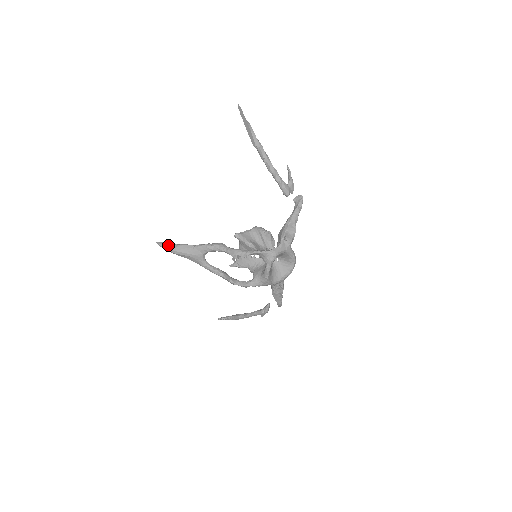
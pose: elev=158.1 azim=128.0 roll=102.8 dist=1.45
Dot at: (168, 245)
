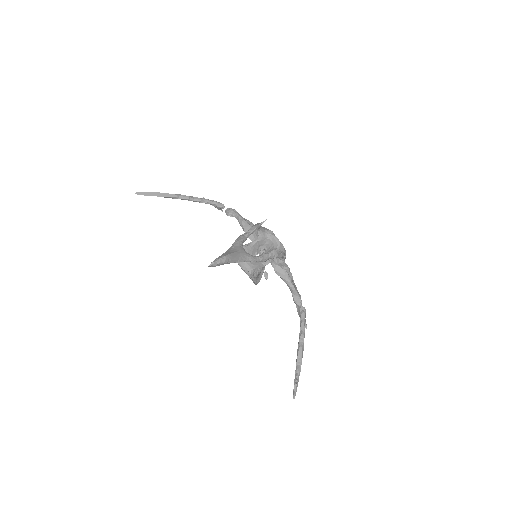
Dot at: (219, 257)
